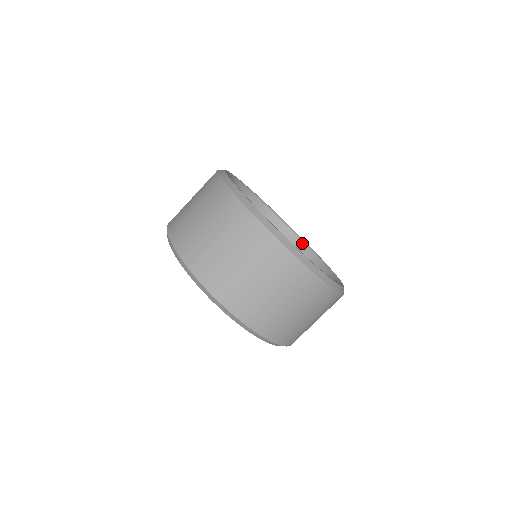
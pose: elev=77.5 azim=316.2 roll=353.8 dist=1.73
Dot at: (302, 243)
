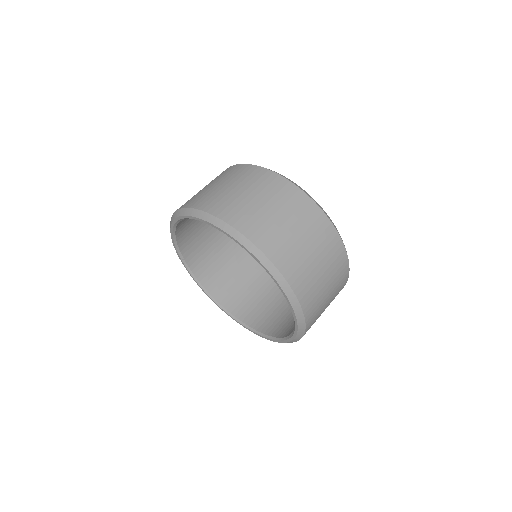
Dot at: occluded
